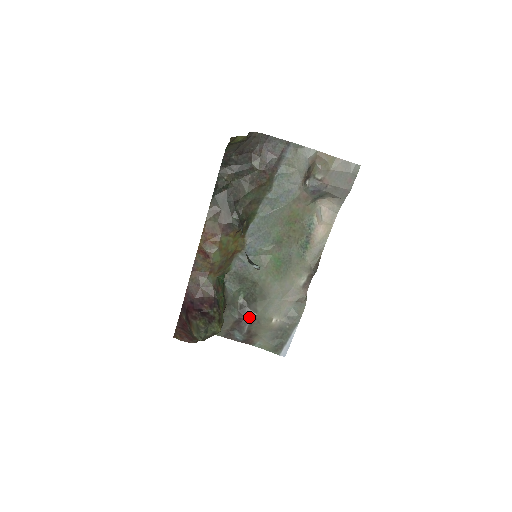
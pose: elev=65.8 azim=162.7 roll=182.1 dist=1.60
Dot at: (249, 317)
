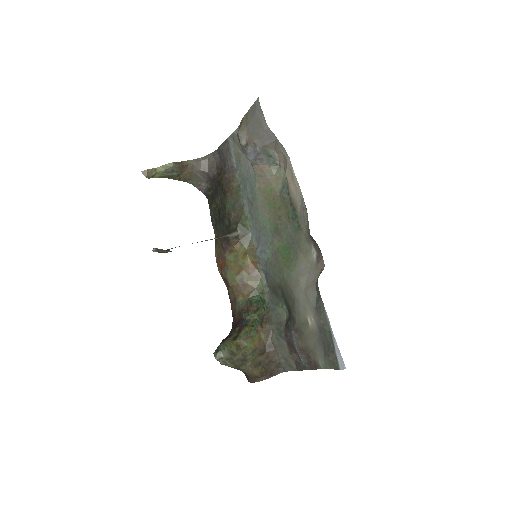
Dot at: (292, 330)
